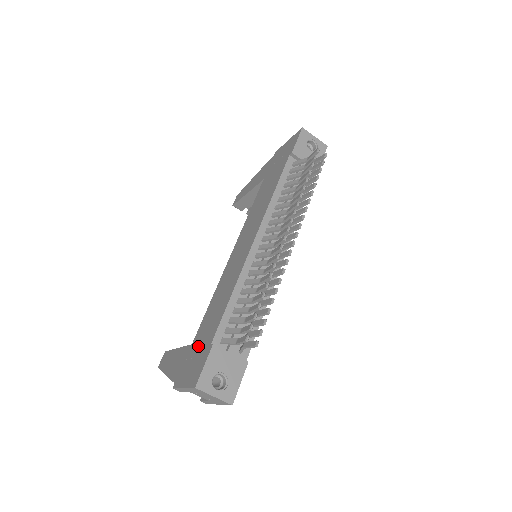
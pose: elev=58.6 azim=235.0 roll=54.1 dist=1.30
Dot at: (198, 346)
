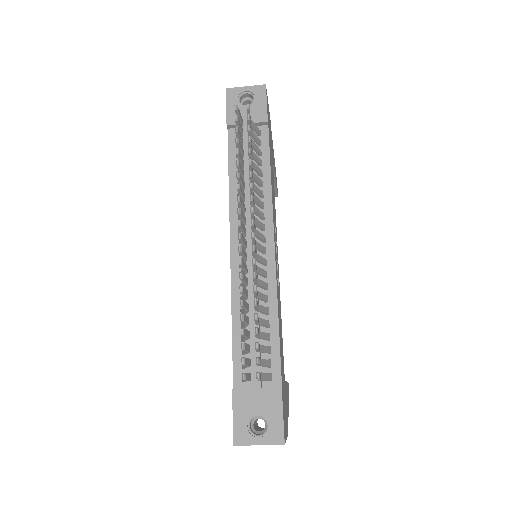
Dot at: occluded
